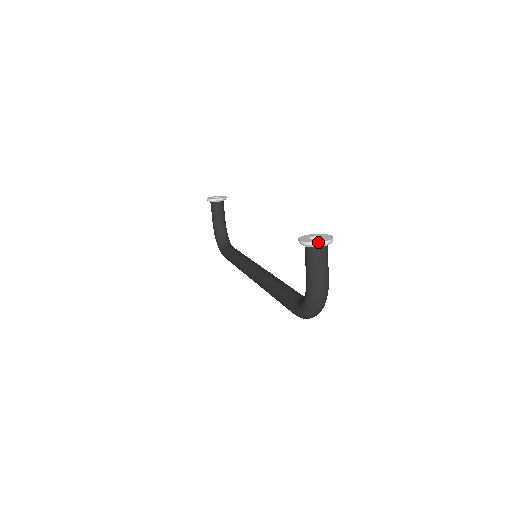
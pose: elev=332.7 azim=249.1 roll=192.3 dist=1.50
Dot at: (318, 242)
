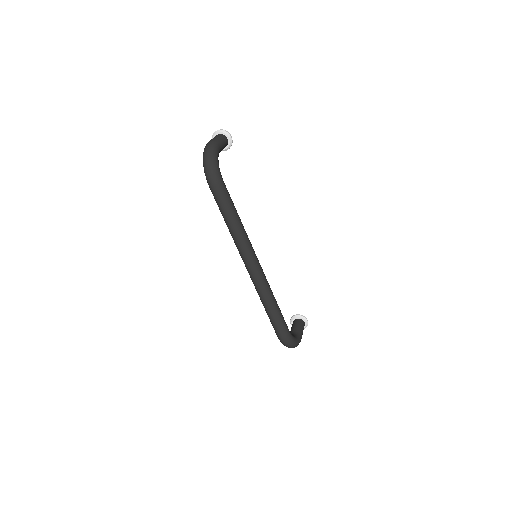
Dot at: (215, 132)
